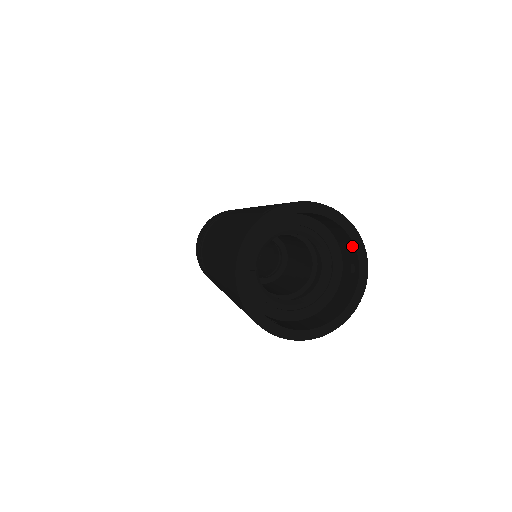
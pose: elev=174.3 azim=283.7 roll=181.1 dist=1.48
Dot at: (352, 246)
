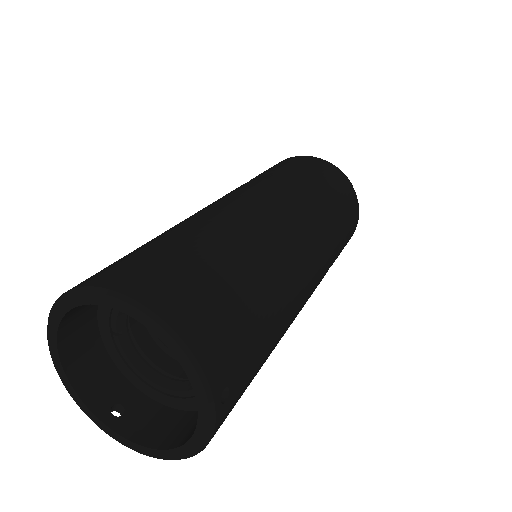
Dot at: (190, 367)
